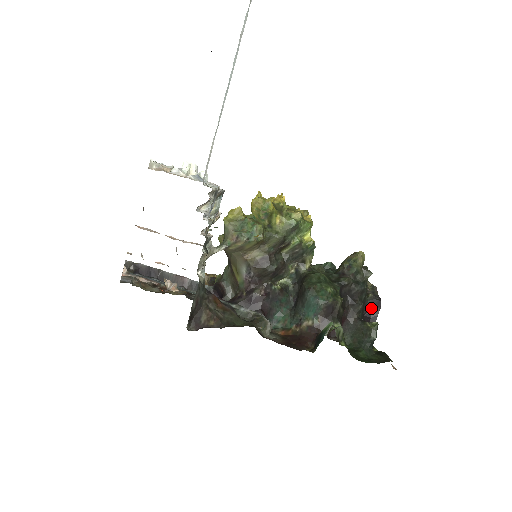
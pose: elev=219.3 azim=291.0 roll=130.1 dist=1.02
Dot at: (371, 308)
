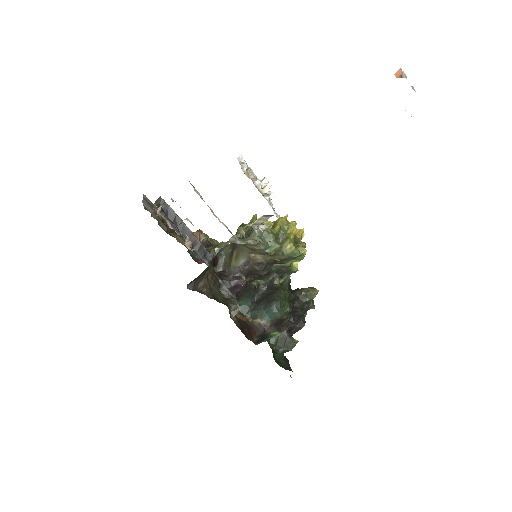
Dot at: (296, 325)
